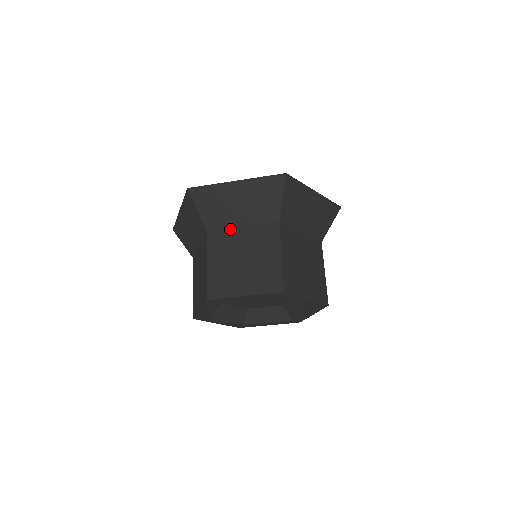
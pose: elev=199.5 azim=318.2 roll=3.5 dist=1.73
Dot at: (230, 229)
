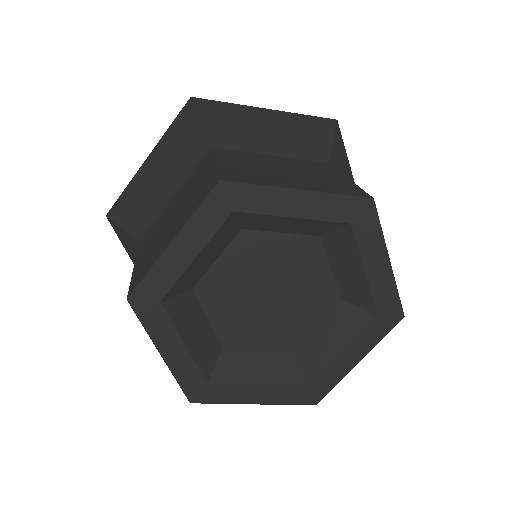
Dot at: (161, 212)
